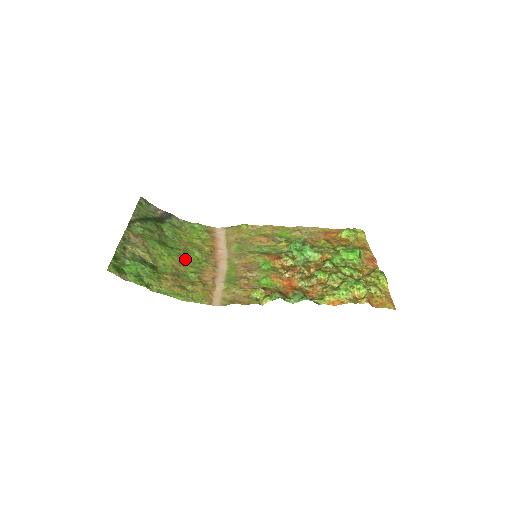
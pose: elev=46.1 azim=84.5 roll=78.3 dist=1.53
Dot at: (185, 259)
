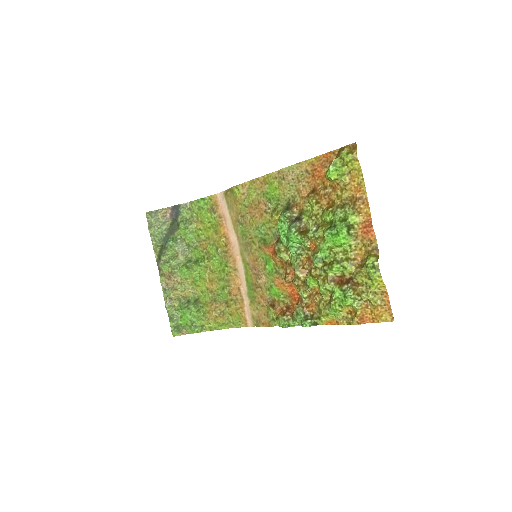
Dot at: (212, 271)
